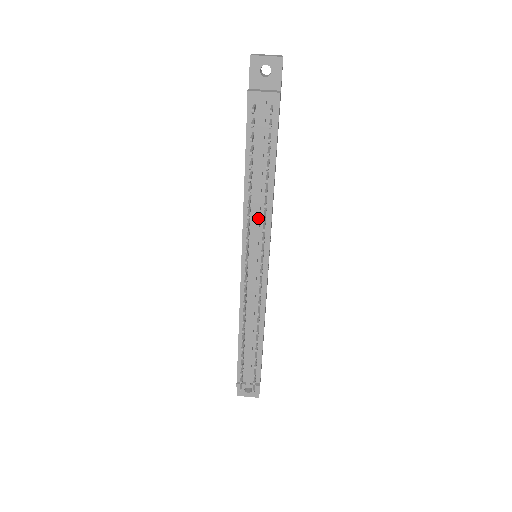
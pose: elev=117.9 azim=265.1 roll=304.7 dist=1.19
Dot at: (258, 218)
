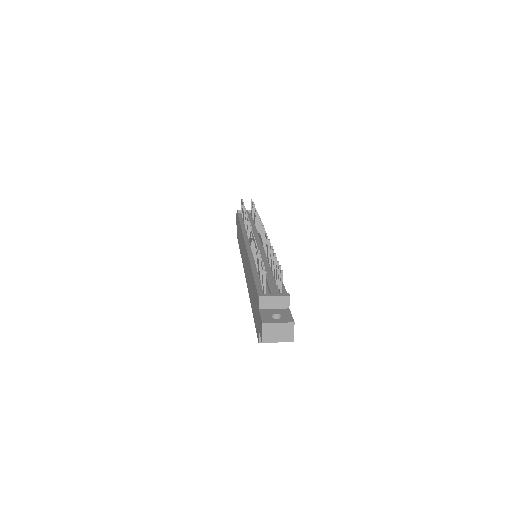
Dot at: (253, 229)
